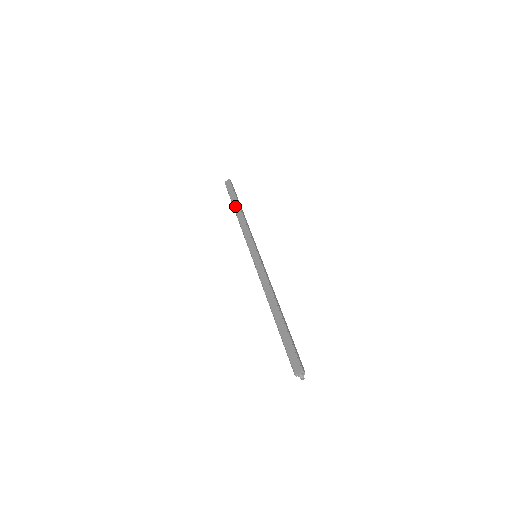
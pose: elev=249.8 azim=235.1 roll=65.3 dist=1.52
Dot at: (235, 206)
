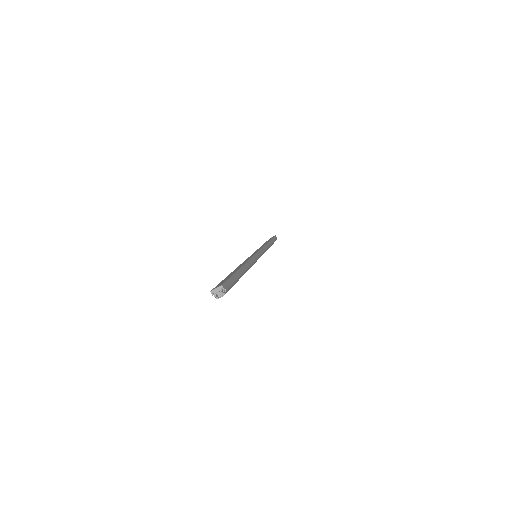
Dot at: (266, 242)
